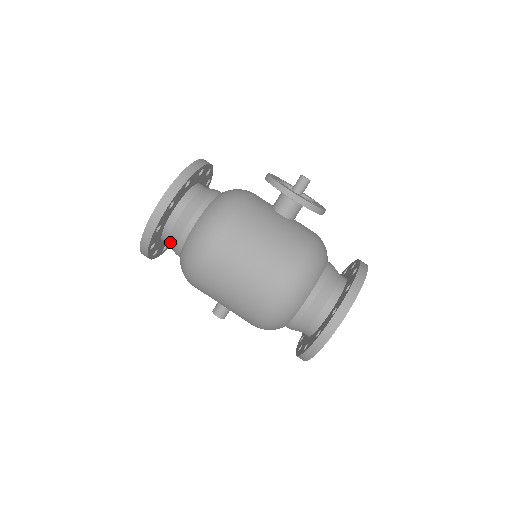
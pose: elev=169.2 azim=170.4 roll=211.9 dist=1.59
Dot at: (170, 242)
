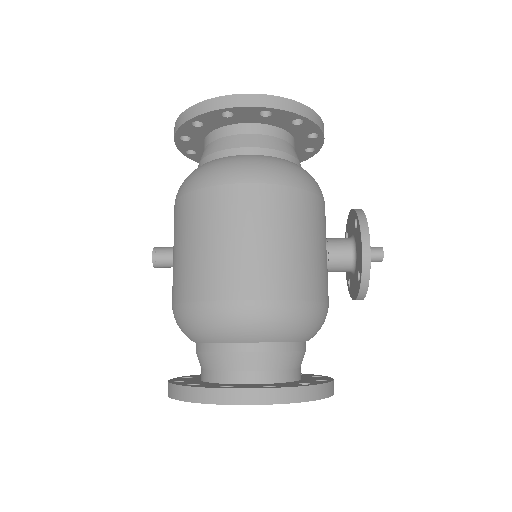
Dot at: (213, 143)
